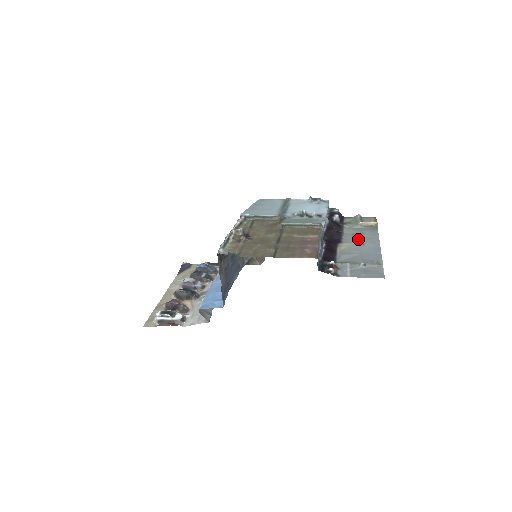
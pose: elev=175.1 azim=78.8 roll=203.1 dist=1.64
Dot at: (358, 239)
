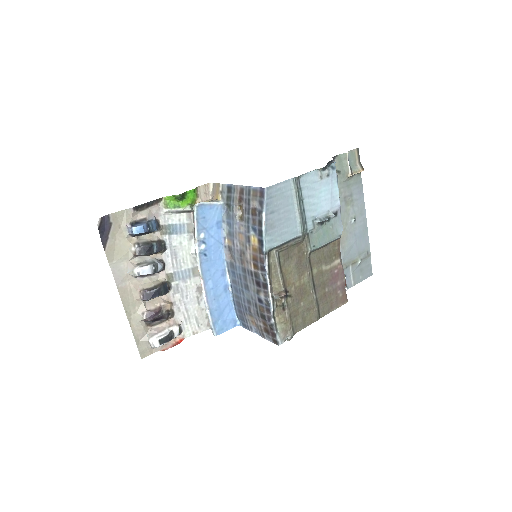
Dot at: (350, 211)
